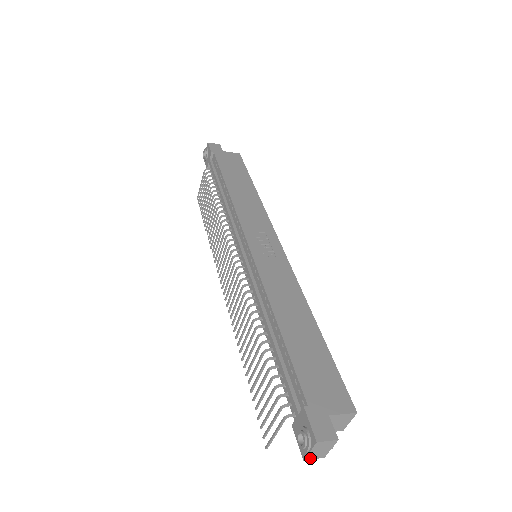
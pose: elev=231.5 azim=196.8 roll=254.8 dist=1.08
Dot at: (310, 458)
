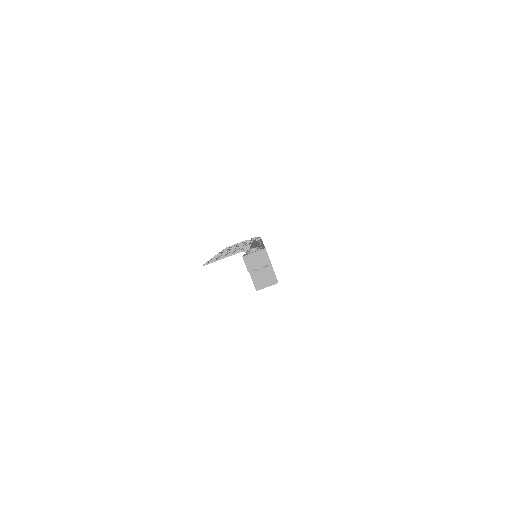
Dot at: (246, 260)
